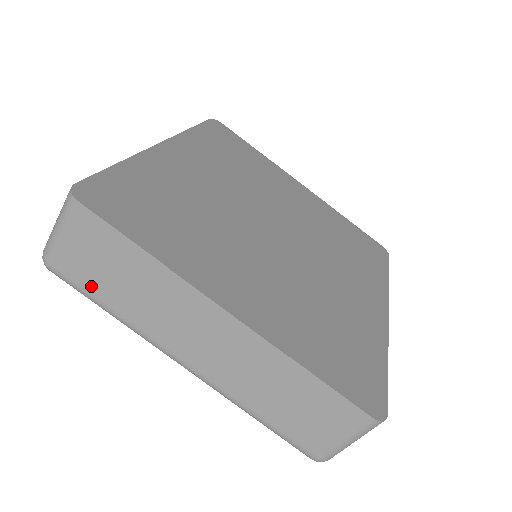
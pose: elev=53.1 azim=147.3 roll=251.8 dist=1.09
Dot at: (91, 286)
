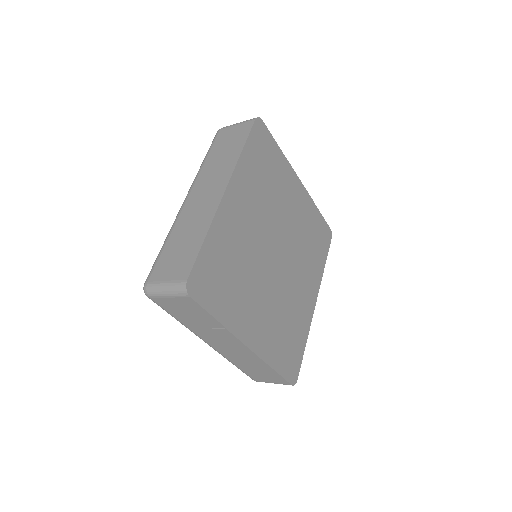
Dot at: (173, 312)
